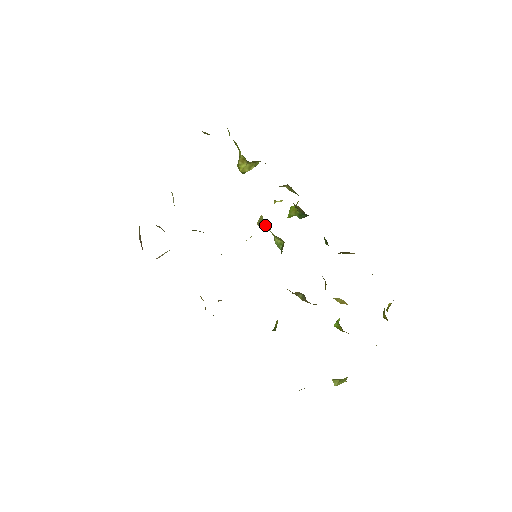
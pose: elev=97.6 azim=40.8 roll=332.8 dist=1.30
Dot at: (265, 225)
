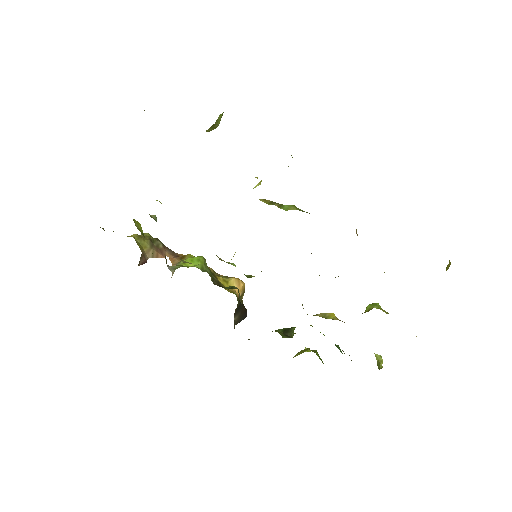
Dot at: occluded
